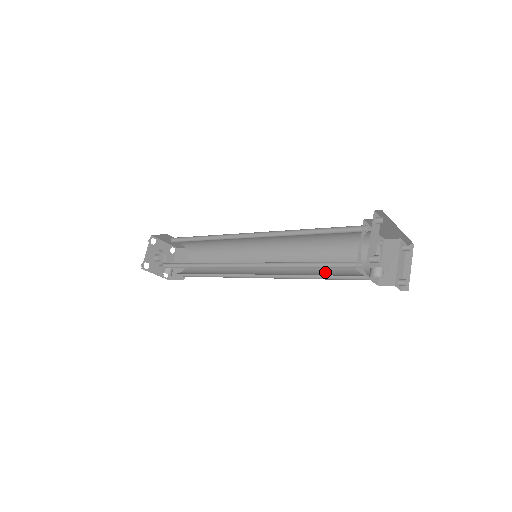
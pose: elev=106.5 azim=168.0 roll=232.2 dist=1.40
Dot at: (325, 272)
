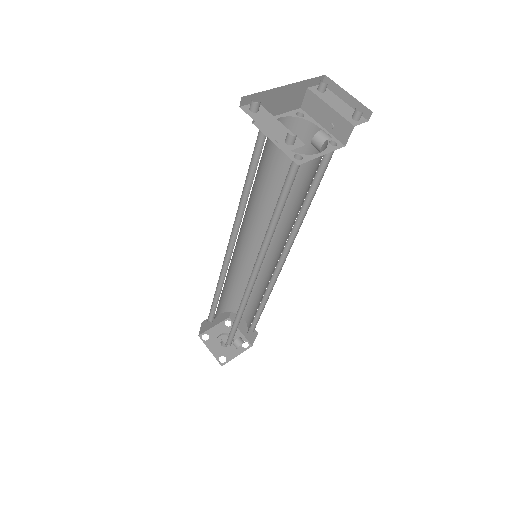
Dot at: (304, 196)
